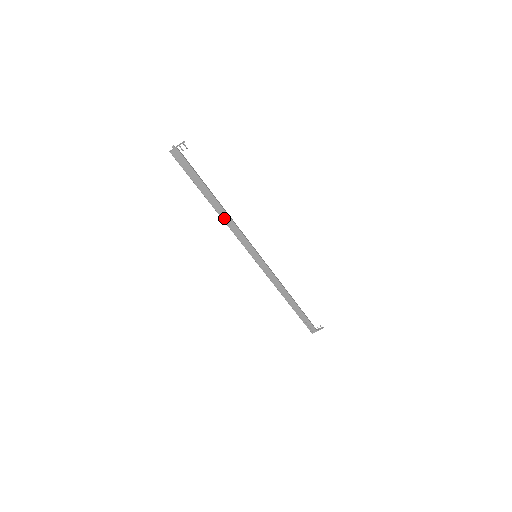
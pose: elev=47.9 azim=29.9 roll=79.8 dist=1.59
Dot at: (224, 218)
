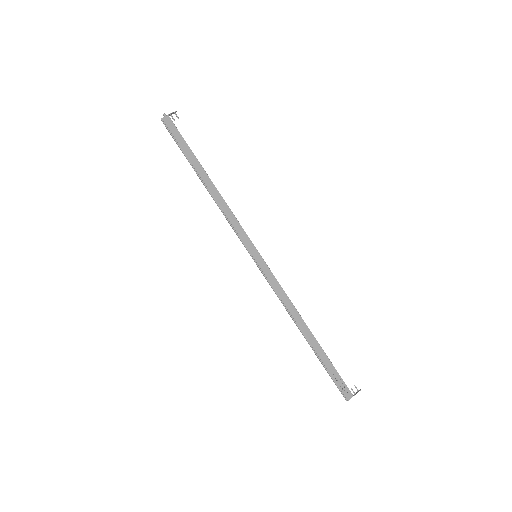
Dot at: (216, 199)
